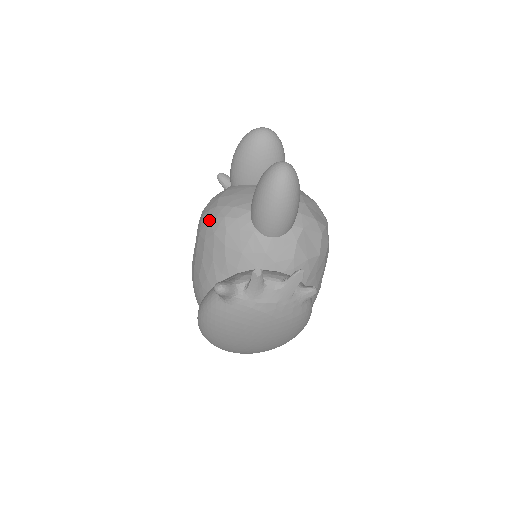
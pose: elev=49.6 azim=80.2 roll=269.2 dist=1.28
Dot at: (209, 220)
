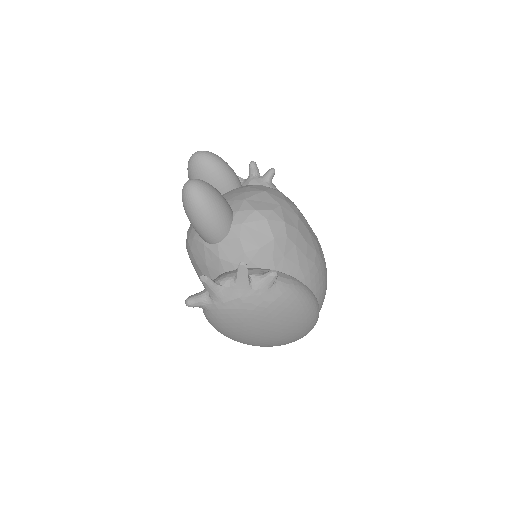
Dot at: (186, 247)
